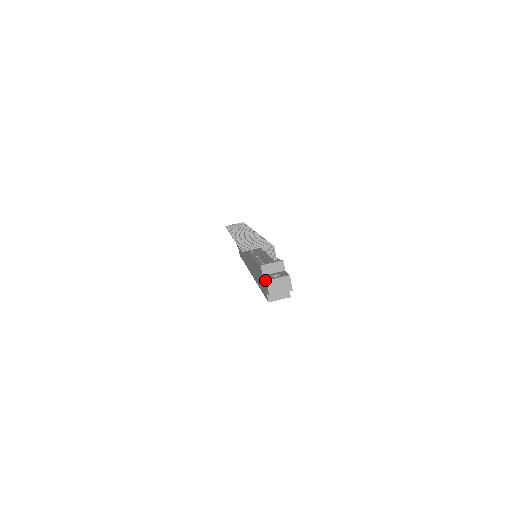
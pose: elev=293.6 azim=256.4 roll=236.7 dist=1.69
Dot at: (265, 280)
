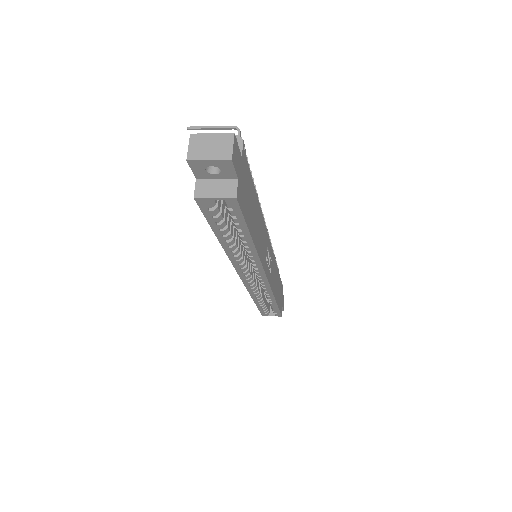
Dot at: (192, 141)
